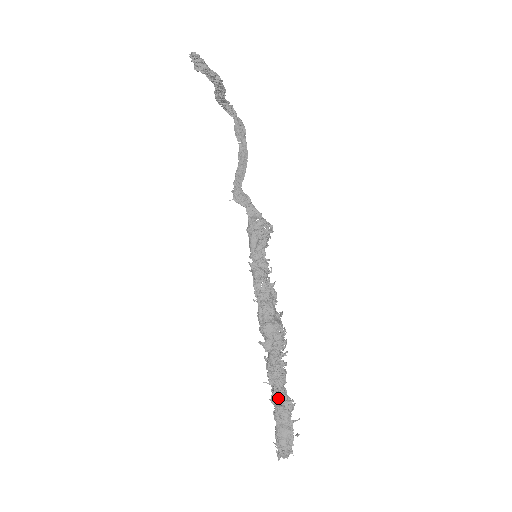
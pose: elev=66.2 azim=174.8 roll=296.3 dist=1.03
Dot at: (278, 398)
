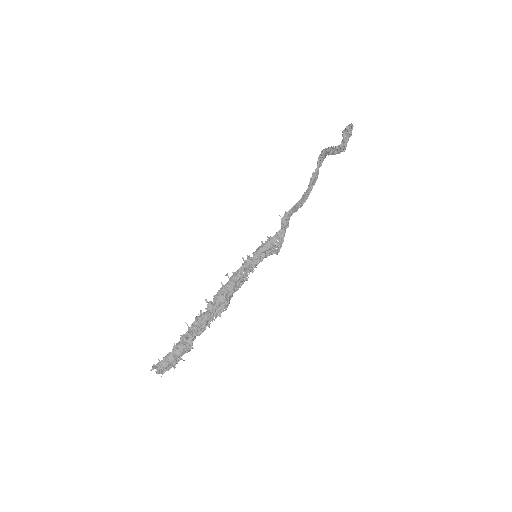
Dot at: (187, 339)
